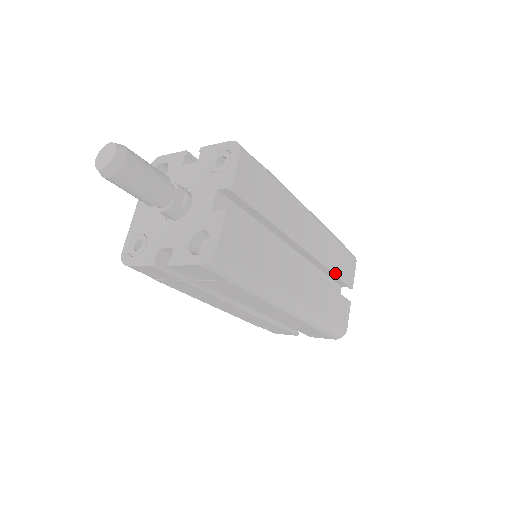
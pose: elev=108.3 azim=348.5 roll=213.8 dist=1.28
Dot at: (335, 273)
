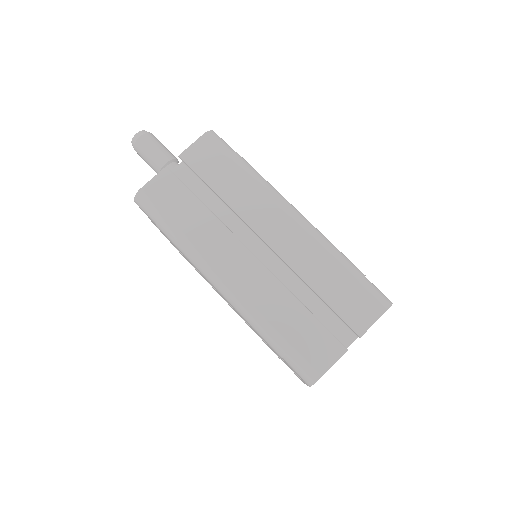
Dot at: (319, 294)
